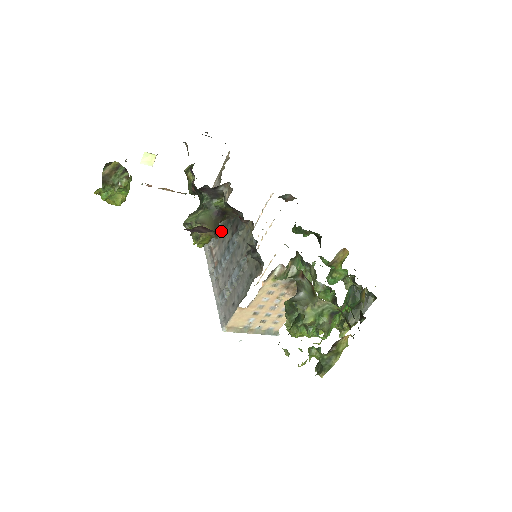
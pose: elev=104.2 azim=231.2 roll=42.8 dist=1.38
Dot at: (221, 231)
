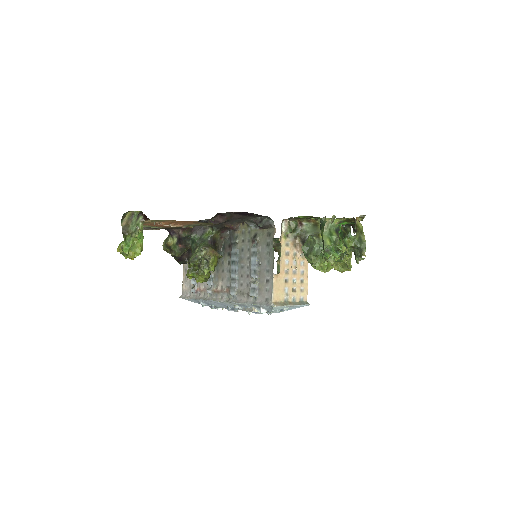
Dot at: (216, 269)
